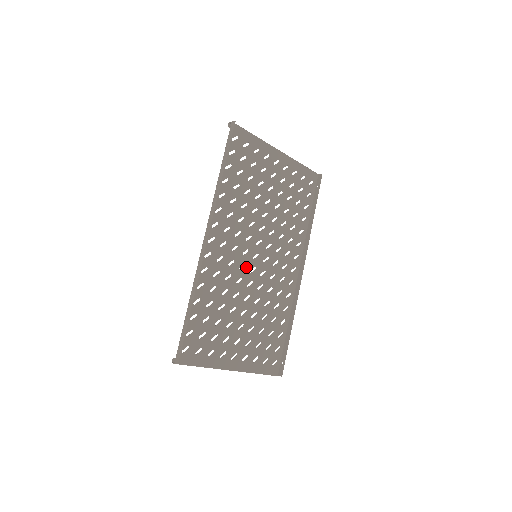
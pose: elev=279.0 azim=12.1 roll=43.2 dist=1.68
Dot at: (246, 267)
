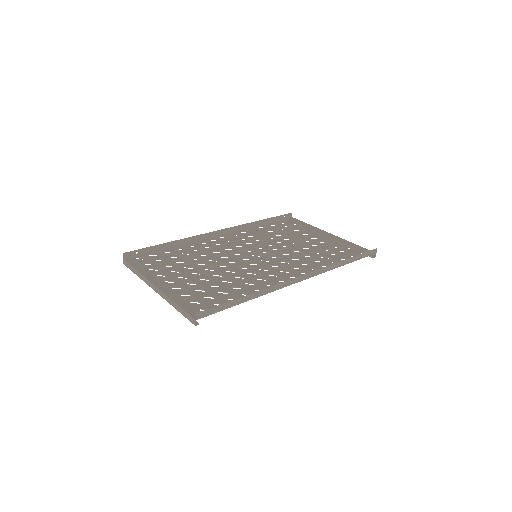
Dot at: (240, 256)
